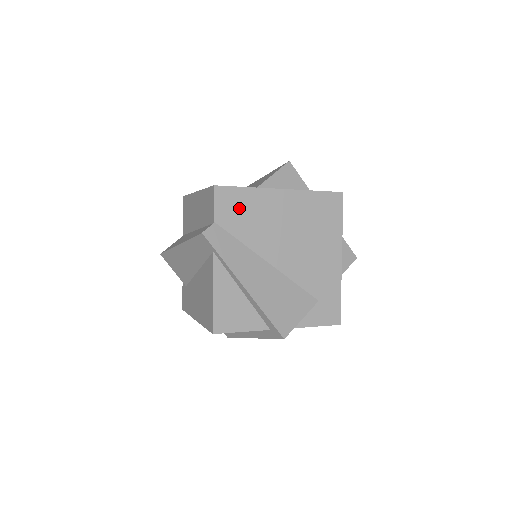
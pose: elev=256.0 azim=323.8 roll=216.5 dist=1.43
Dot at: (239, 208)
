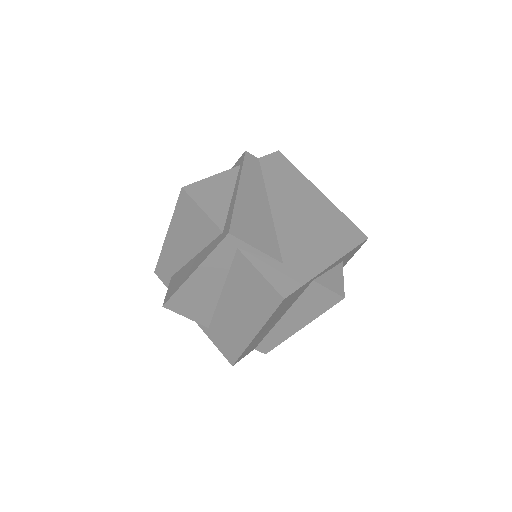
Dot at: (282, 170)
